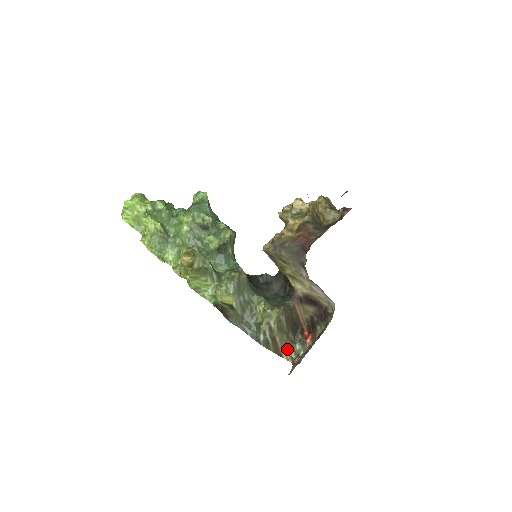
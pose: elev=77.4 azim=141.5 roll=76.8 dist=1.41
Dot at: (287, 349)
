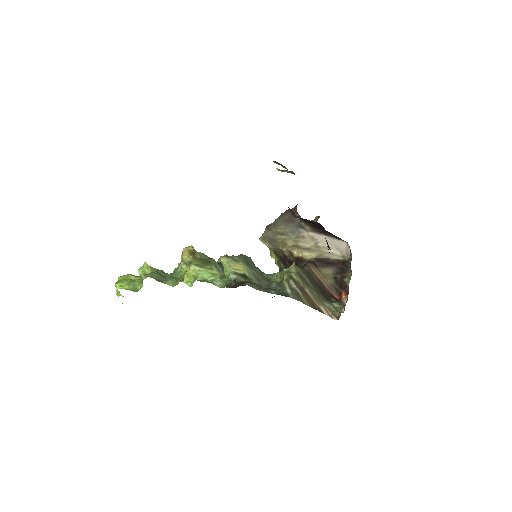
Dot at: (324, 304)
